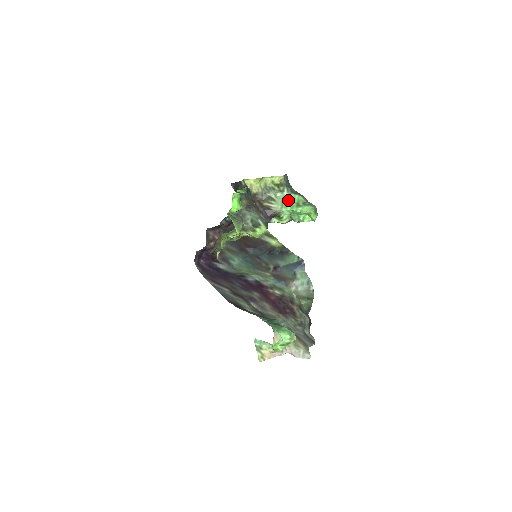
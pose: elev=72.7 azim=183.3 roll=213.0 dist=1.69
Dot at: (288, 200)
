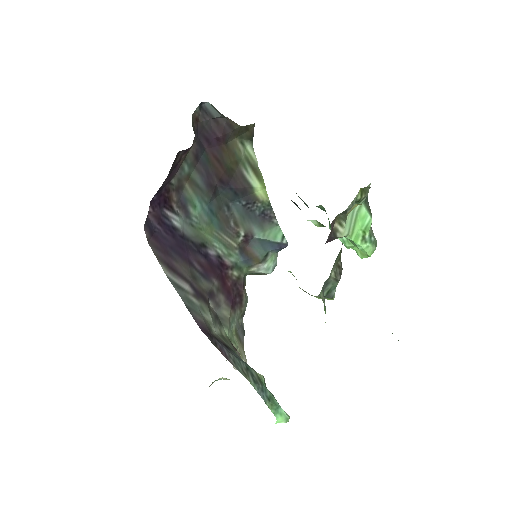
Dot at: (357, 219)
